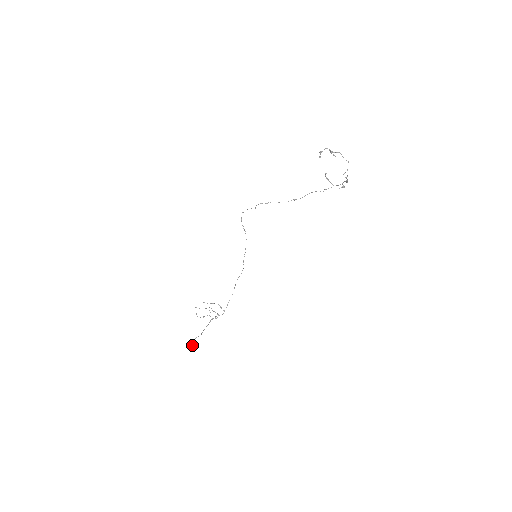
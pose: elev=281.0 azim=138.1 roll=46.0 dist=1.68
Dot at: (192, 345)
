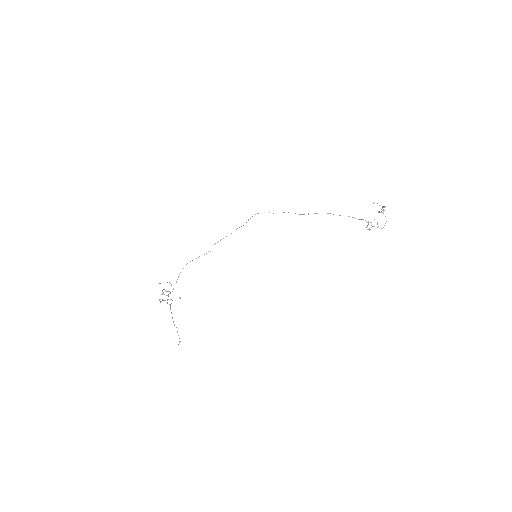
Dot at: occluded
